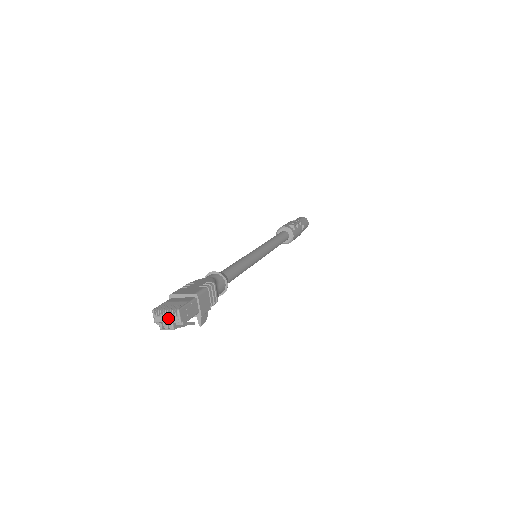
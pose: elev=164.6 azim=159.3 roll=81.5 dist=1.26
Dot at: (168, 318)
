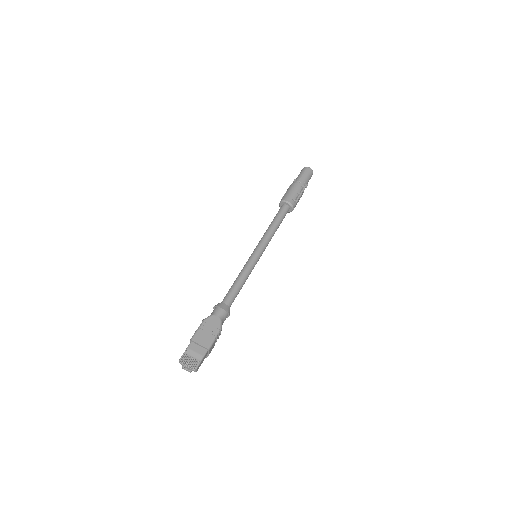
Dot at: (189, 368)
